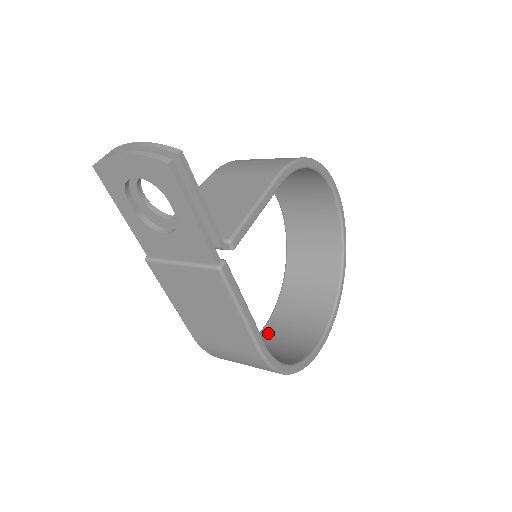
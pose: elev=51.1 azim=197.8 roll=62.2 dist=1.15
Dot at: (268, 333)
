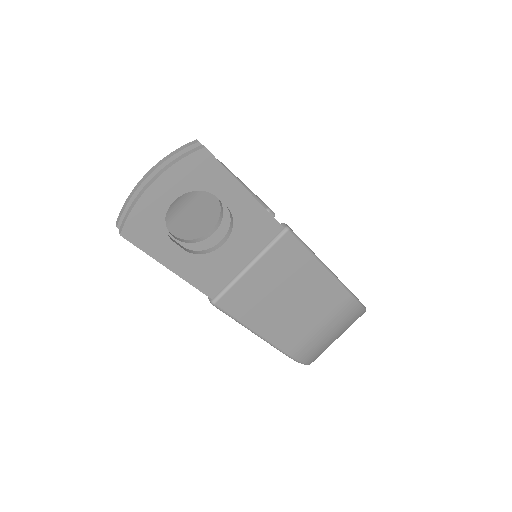
Dot at: occluded
